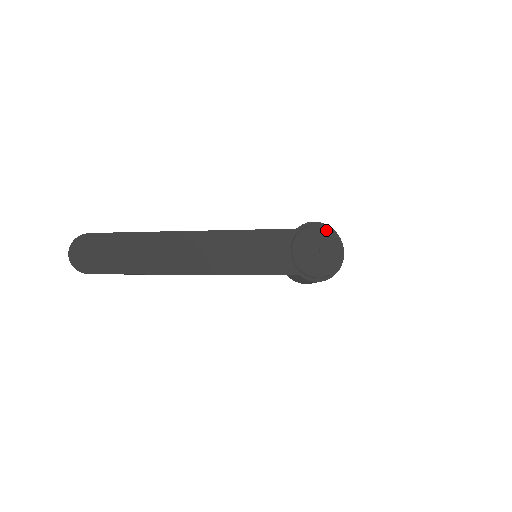
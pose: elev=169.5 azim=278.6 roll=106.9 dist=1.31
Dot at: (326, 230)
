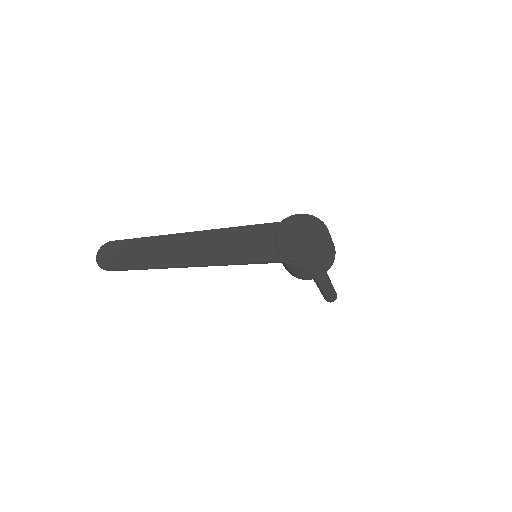
Dot at: (306, 218)
